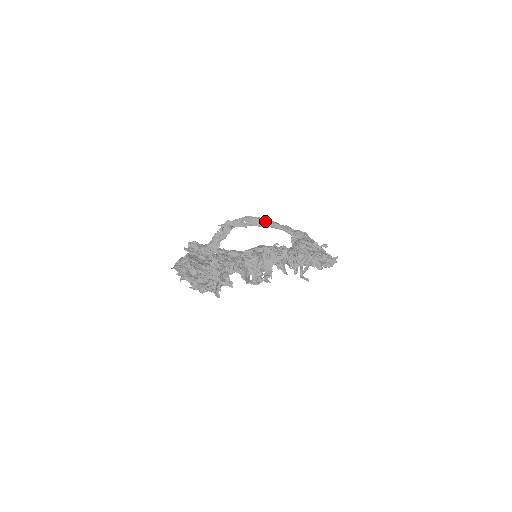
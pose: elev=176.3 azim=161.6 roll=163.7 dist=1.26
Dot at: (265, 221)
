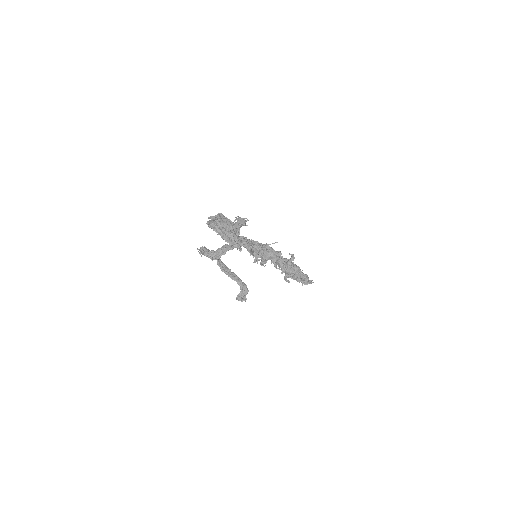
Dot at: occluded
